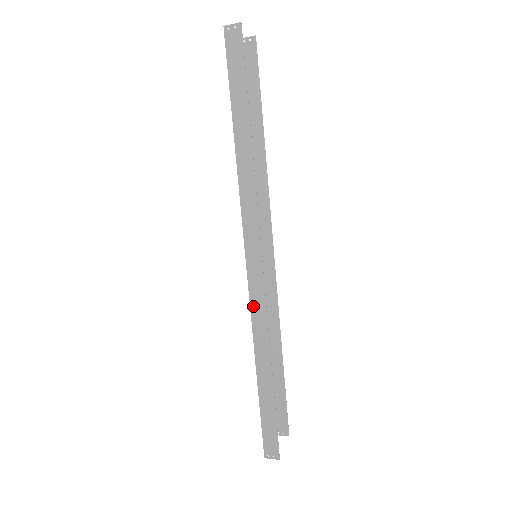
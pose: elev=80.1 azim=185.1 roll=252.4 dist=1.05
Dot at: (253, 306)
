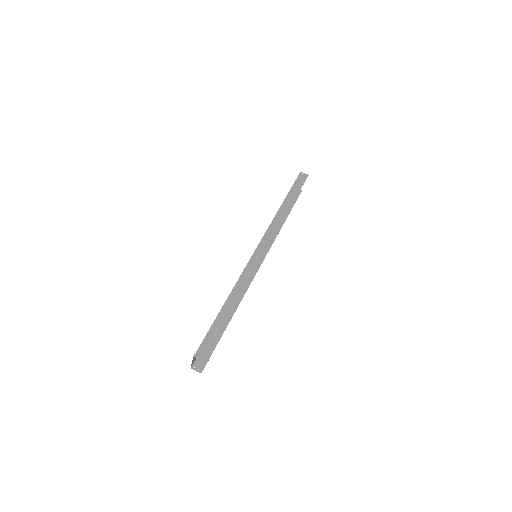
Dot at: (247, 269)
